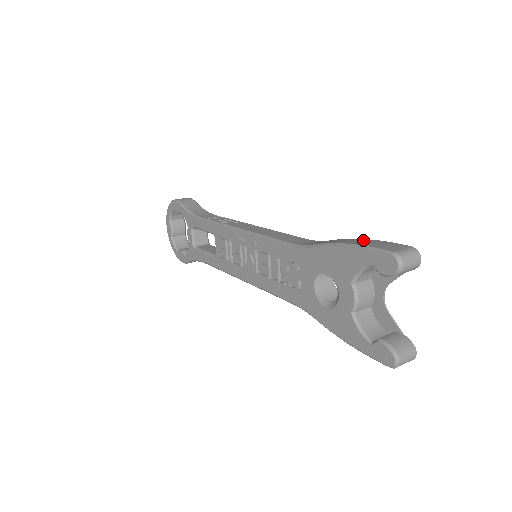
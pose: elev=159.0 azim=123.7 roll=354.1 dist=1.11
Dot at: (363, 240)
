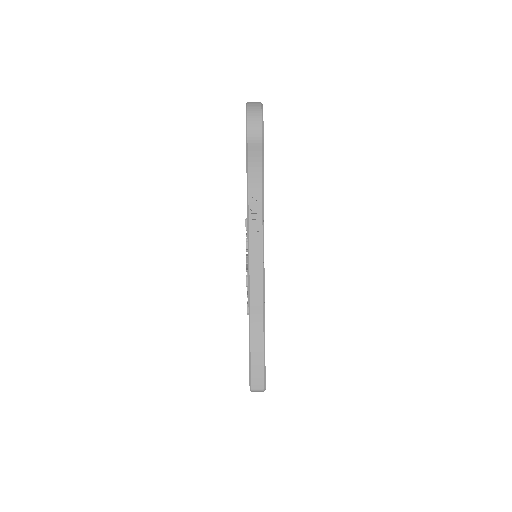
Dot at: (260, 362)
